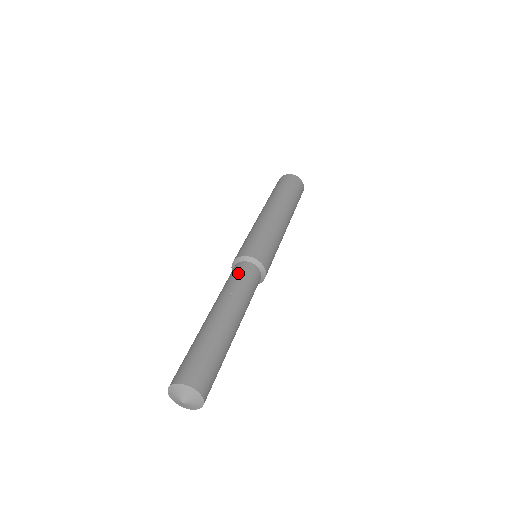
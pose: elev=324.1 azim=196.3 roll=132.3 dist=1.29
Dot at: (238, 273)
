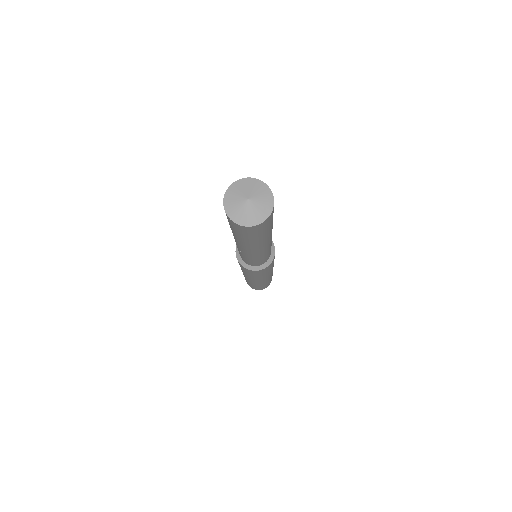
Dot at: occluded
